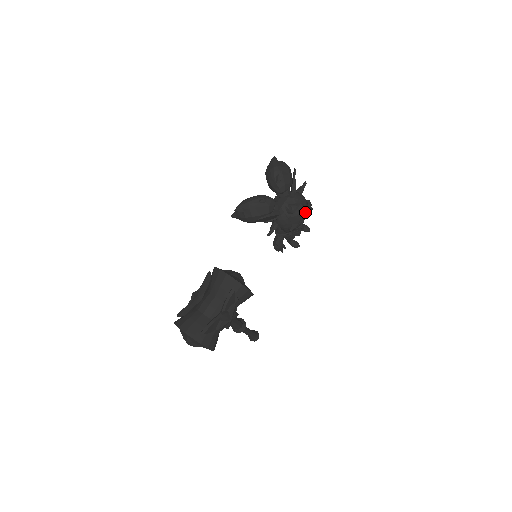
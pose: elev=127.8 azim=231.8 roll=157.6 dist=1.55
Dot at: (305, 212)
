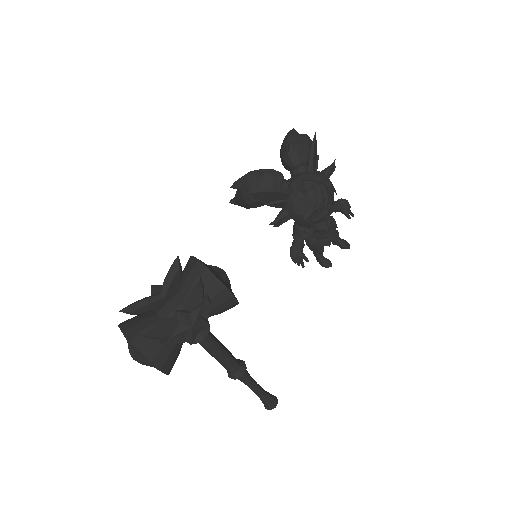
Dot at: (326, 194)
